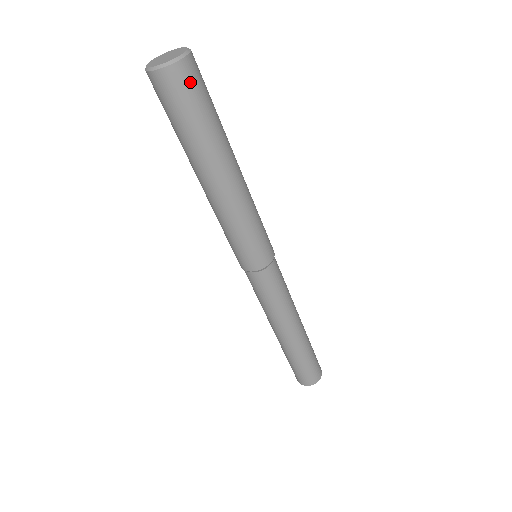
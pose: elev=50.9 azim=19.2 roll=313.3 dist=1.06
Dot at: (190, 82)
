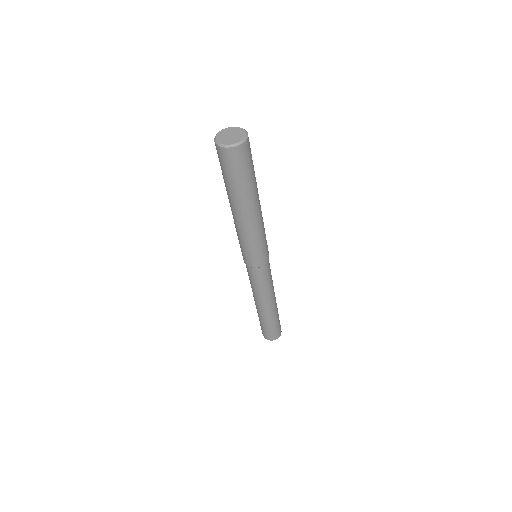
Dot at: (246, 155)
